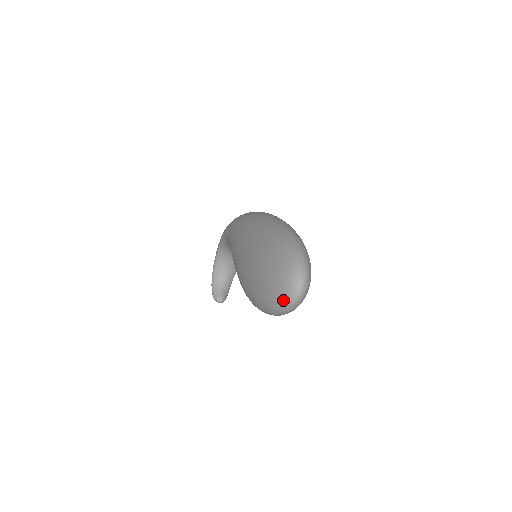
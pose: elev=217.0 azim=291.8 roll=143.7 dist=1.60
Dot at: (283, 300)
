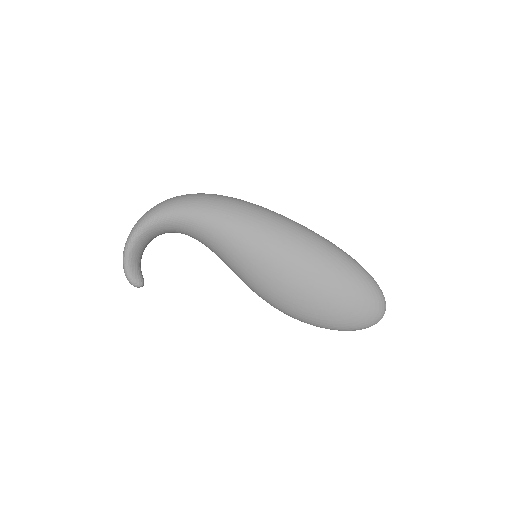
Dot at: (368, 326)
